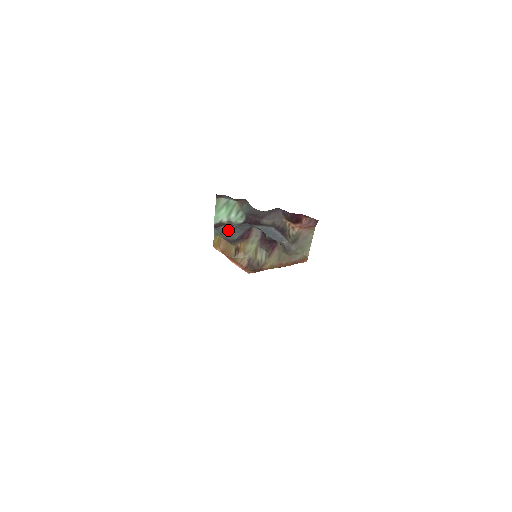
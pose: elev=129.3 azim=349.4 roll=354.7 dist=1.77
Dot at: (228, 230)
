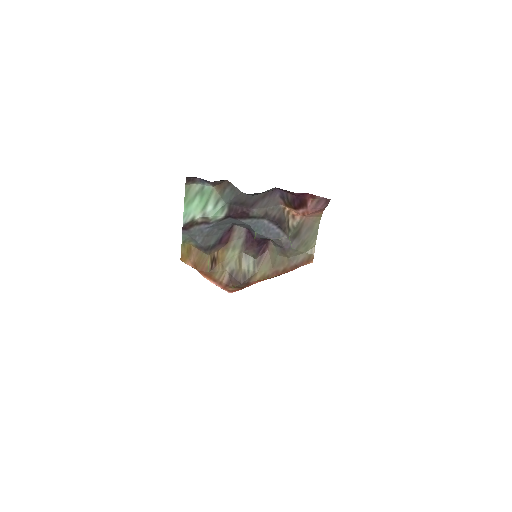
Dot at: (202, 232)
